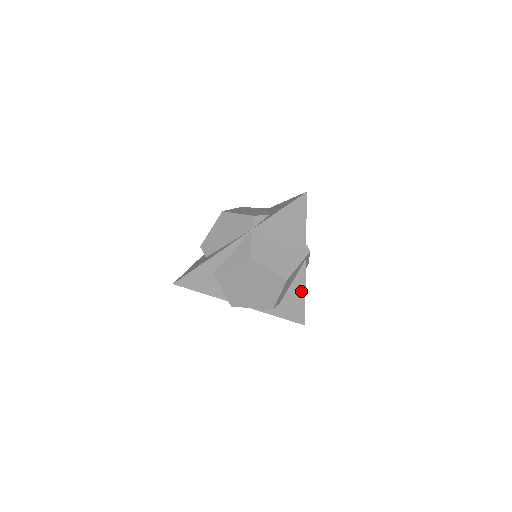
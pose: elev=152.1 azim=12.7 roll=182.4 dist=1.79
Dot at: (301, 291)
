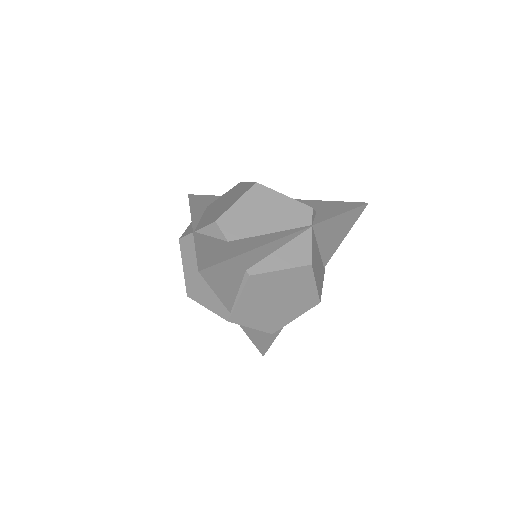
Dot at: occluded
